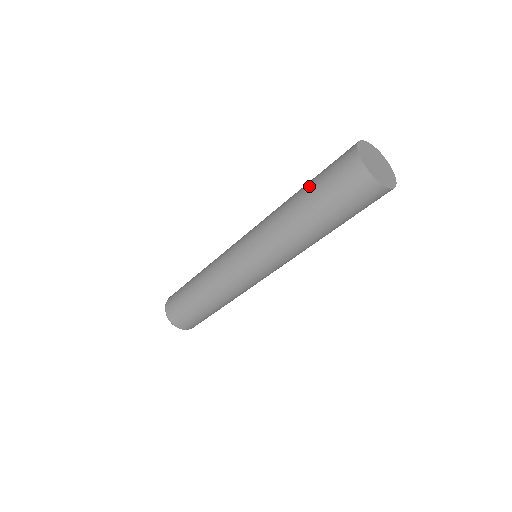
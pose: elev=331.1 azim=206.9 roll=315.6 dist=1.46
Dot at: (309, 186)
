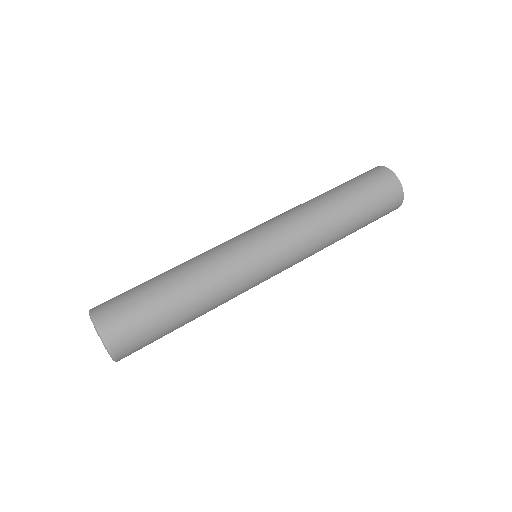
Dot at: (339, 187)
